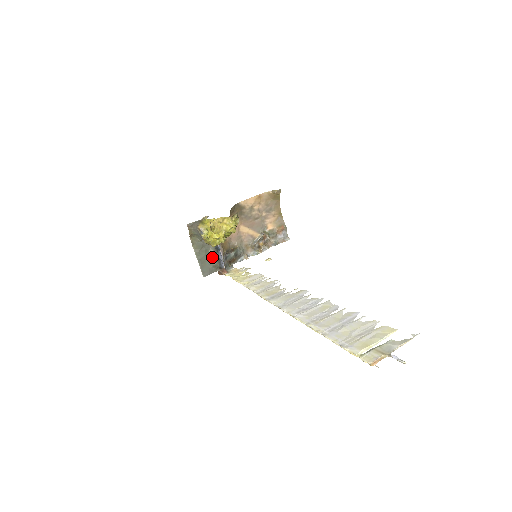
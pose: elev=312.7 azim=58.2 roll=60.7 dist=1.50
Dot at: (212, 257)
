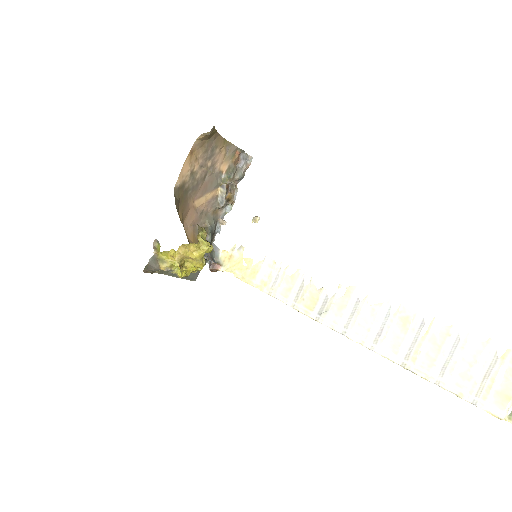
Dot at: occluded
